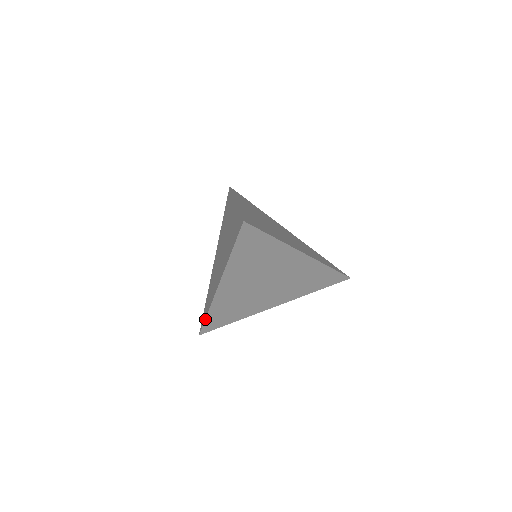
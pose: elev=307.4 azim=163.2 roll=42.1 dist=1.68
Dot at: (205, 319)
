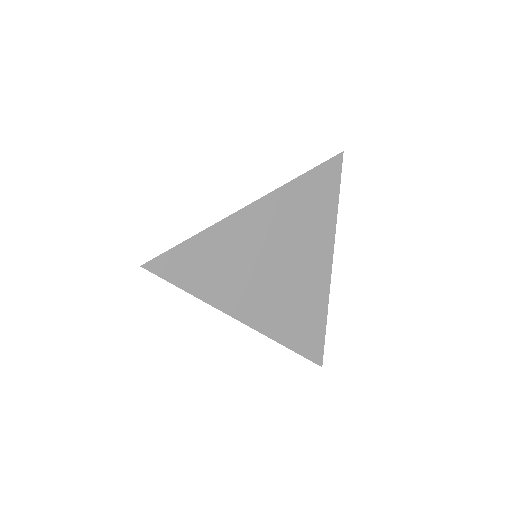
Dot at: occluded
